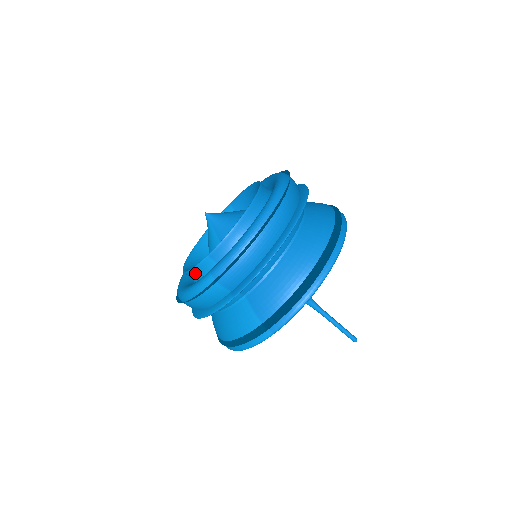
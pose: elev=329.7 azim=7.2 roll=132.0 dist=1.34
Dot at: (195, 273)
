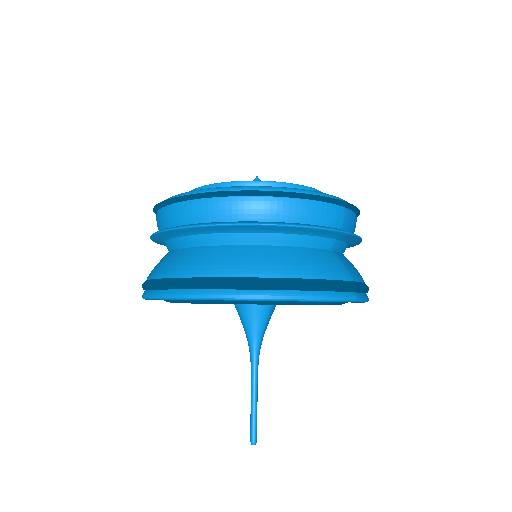
Dot at: occluded
